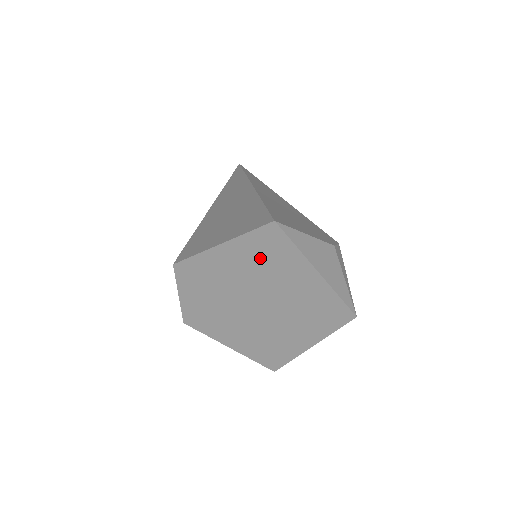
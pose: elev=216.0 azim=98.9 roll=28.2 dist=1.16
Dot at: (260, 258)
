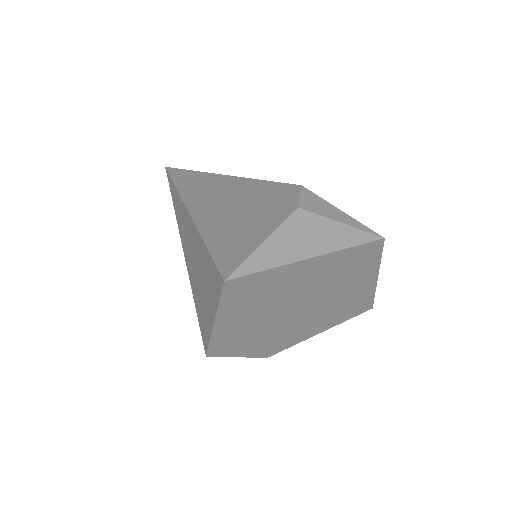
Dot at: (254, 299)
